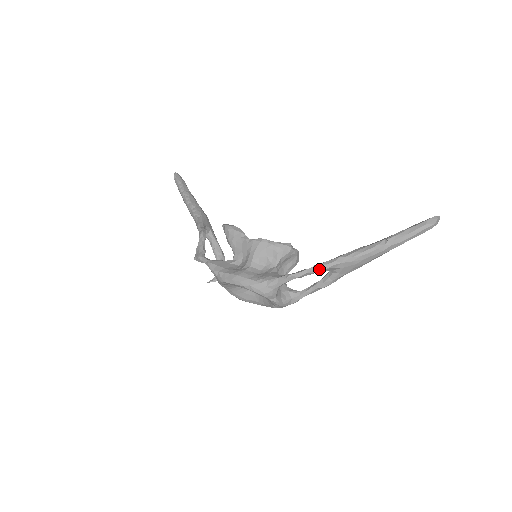
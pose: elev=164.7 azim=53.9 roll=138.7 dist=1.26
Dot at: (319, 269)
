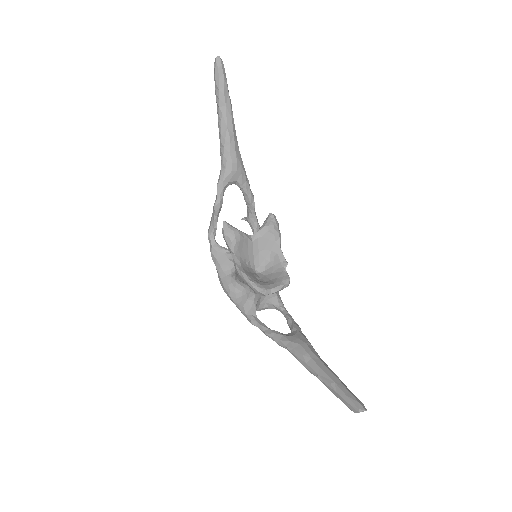
Dot at: (271, 338)
